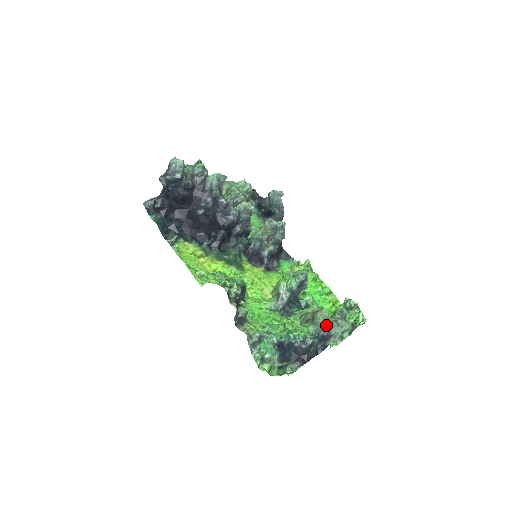
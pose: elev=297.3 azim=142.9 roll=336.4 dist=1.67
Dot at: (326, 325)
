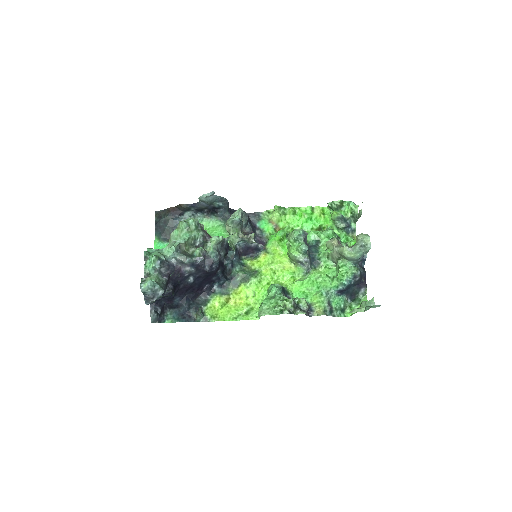
Dot at: (360, 256)
